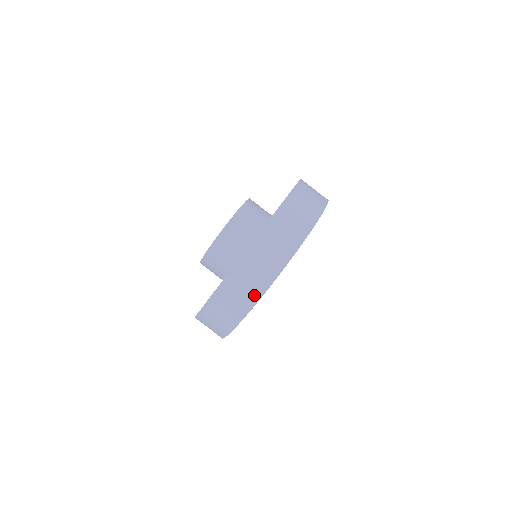
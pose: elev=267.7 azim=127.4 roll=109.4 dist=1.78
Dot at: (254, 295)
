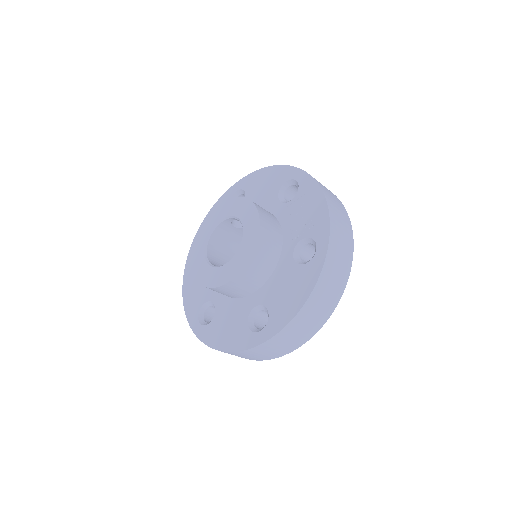
Dot at: occluded
